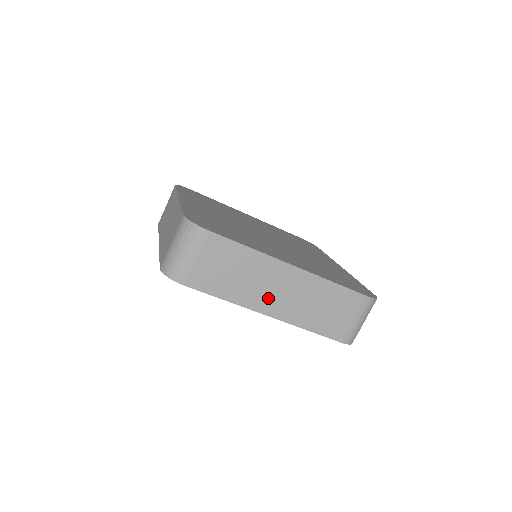
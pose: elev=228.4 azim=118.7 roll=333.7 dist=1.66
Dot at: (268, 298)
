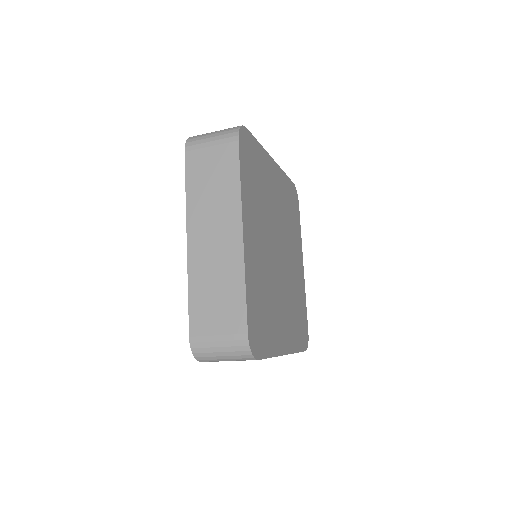
Dot at: occluded
